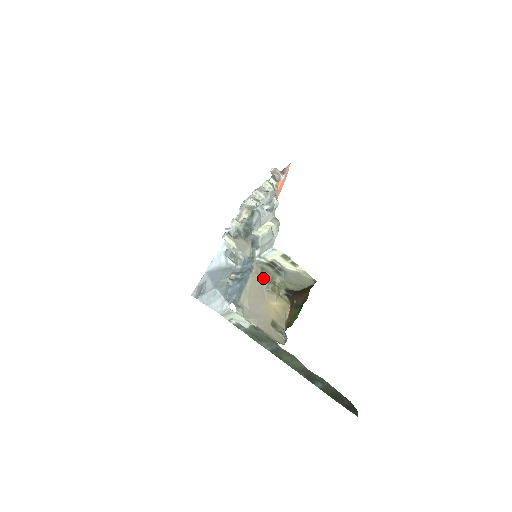
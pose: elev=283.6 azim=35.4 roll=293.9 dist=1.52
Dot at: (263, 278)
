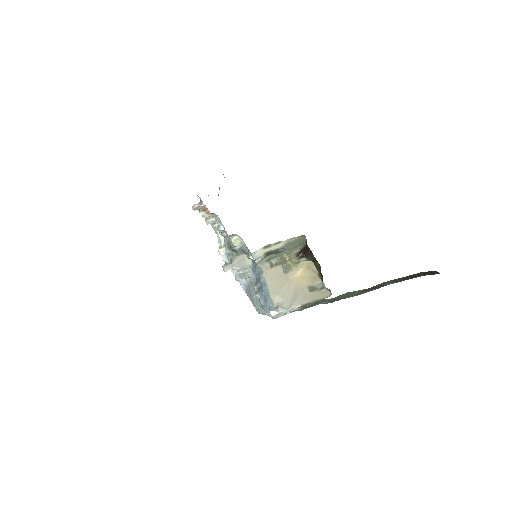
Dot at: (275, 265)
